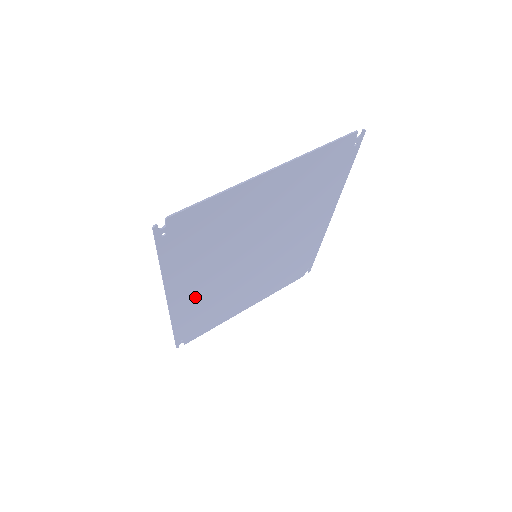
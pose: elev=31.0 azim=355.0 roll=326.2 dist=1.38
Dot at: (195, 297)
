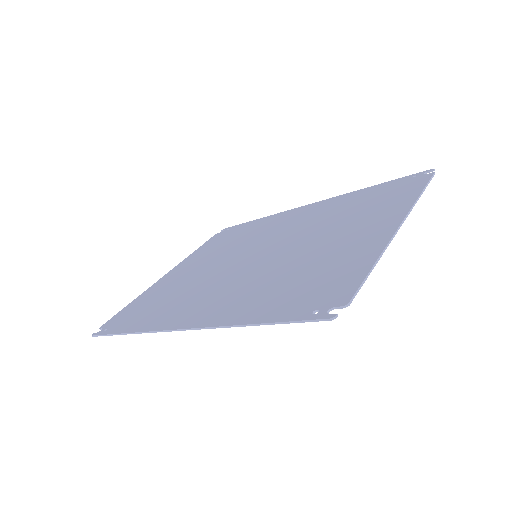
Dot at: (189, 307)
